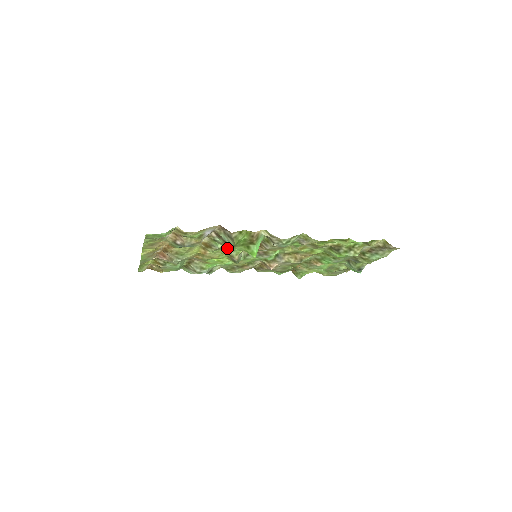
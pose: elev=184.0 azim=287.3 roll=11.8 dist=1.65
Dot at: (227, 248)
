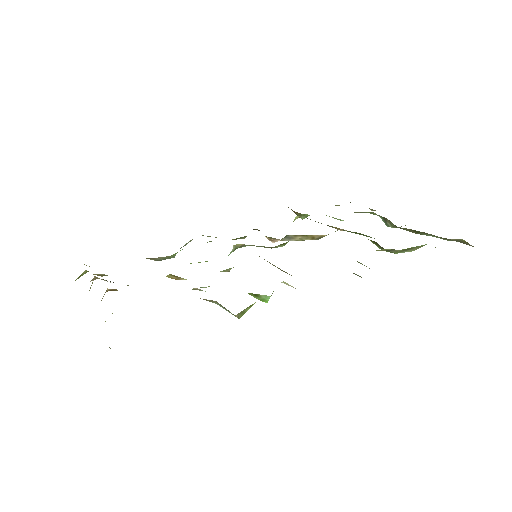
Dot at: occluded
